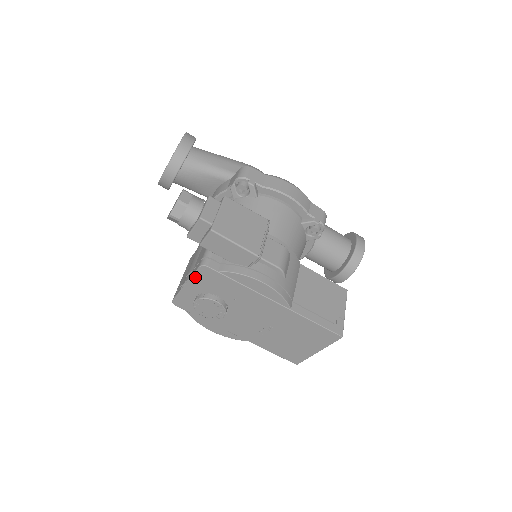
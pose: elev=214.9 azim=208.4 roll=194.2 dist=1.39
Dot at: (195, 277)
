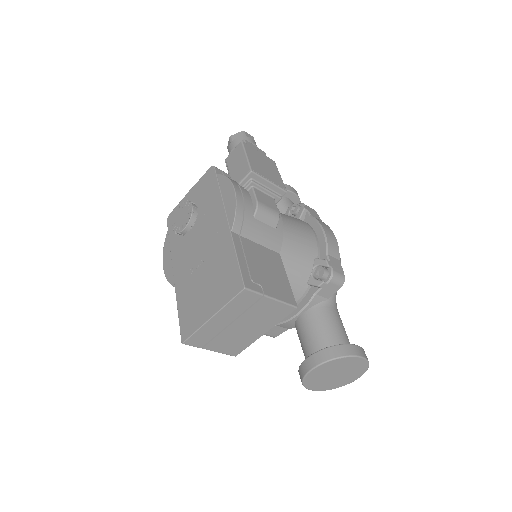
Dot at: (200, 181)
